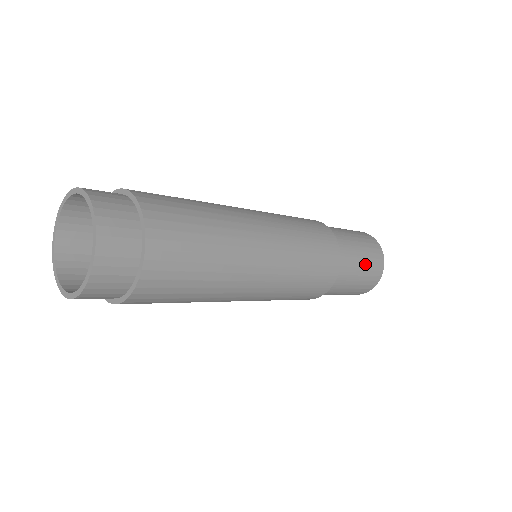
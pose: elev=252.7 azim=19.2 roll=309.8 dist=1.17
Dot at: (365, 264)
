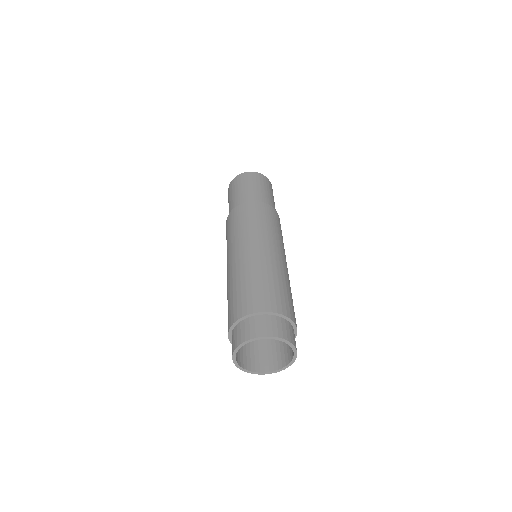
Dot at: (272, 194)
